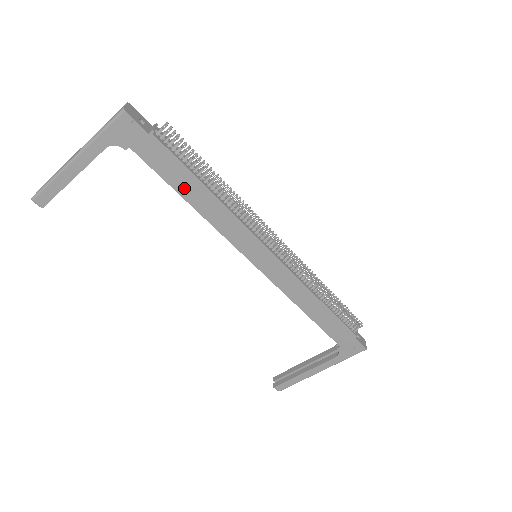
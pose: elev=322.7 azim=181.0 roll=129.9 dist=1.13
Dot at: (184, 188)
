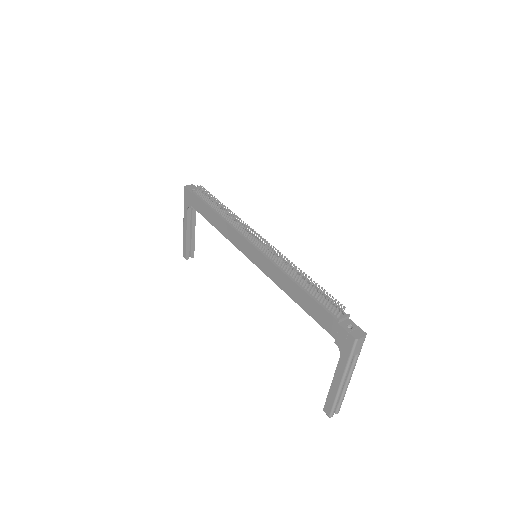
Dot at: (210, 218)
